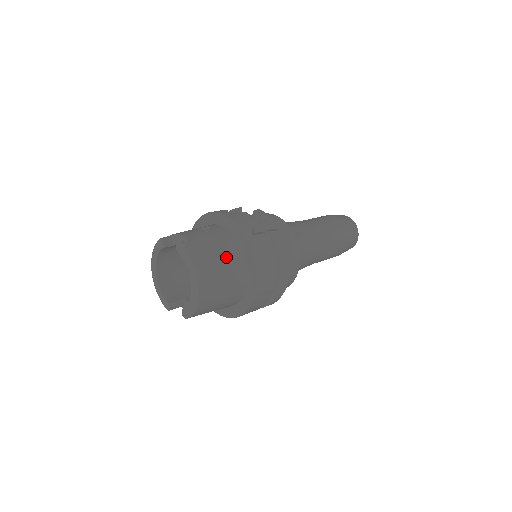
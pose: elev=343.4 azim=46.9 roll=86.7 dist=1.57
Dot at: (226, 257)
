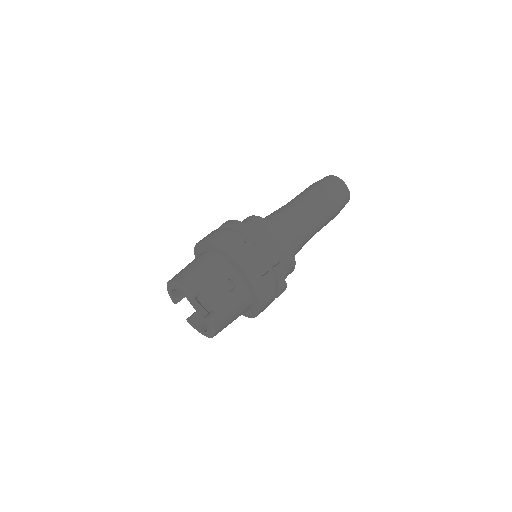
Dot at: (238, 316)
